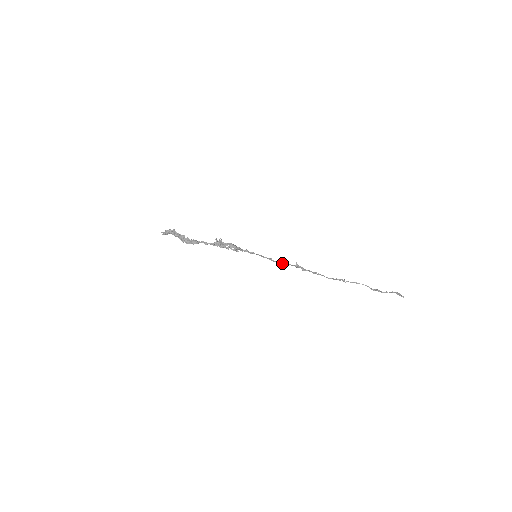
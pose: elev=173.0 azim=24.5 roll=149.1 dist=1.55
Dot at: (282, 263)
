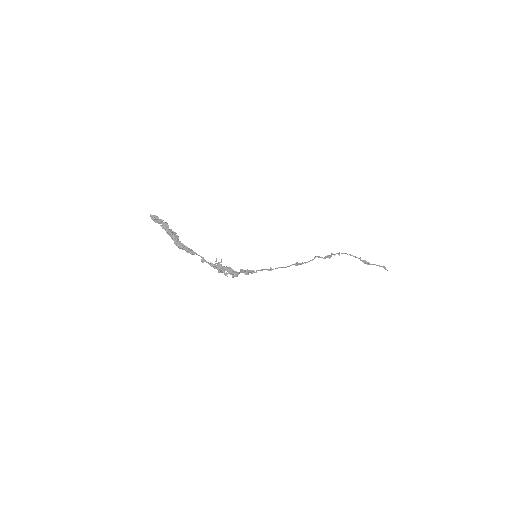
Dot at: occluded
